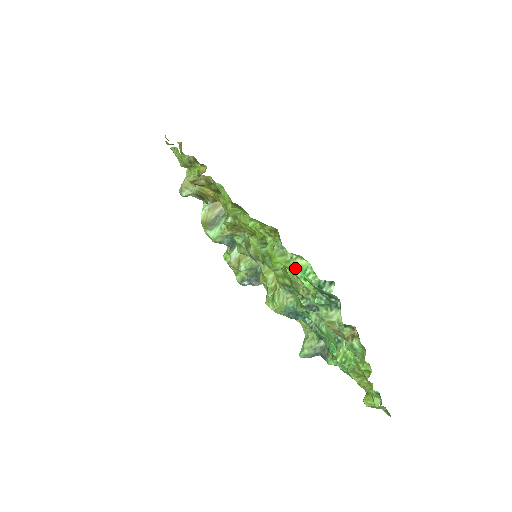
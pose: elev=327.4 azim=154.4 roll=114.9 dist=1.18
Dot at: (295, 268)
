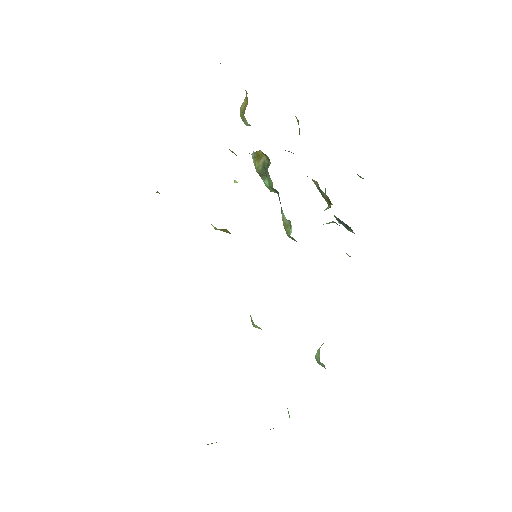
Dot at: occluded
